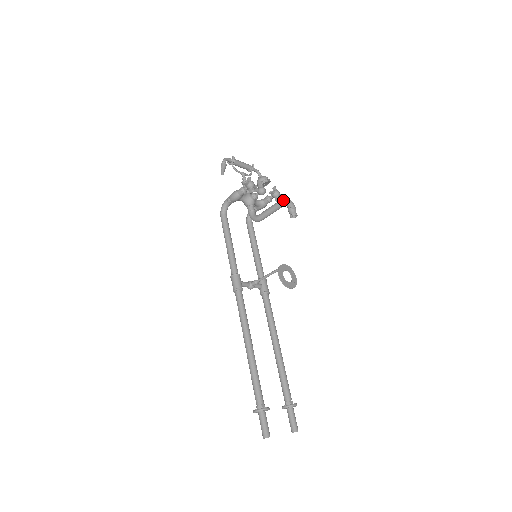
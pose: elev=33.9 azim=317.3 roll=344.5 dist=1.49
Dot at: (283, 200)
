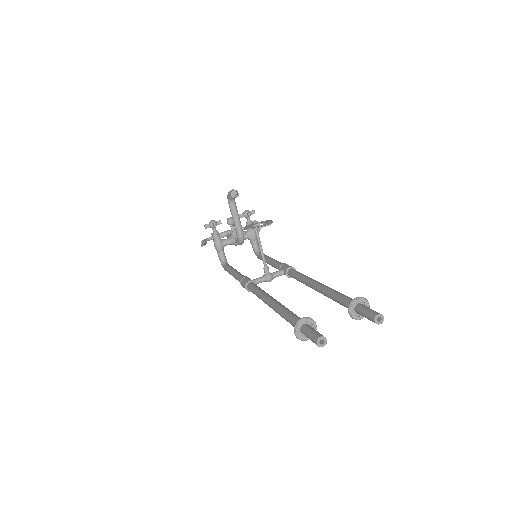
Dot at: occluded
